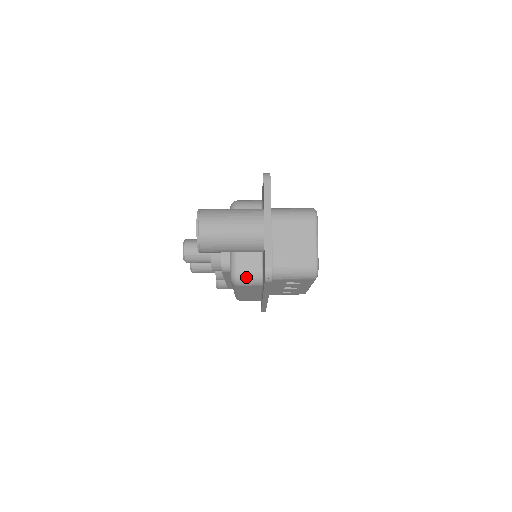
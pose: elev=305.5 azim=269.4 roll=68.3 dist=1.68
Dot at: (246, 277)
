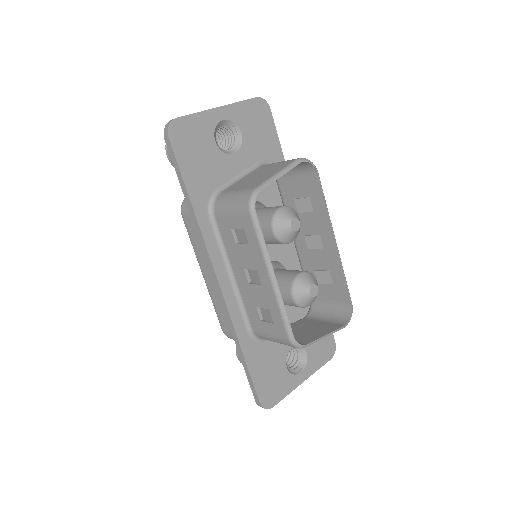
Dot at: occluded
